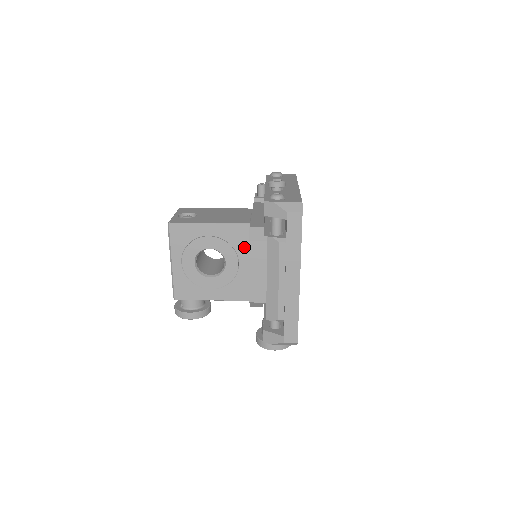
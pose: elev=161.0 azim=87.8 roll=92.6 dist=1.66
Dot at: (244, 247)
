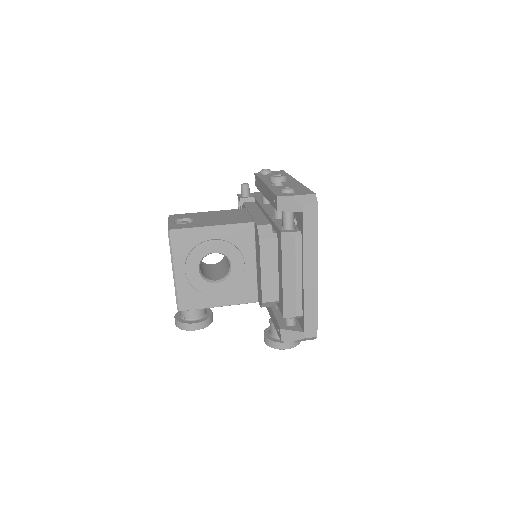
Dot at: (249, 247)
